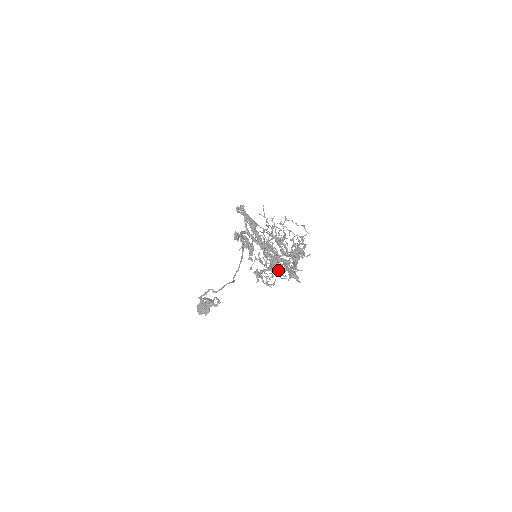
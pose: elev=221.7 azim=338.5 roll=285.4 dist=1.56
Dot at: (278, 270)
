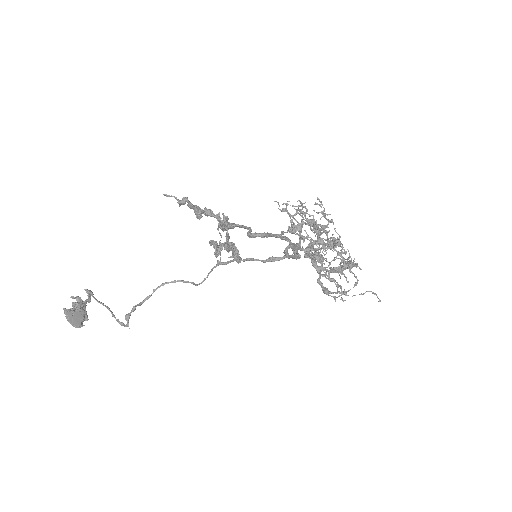
Dot at: occluded
